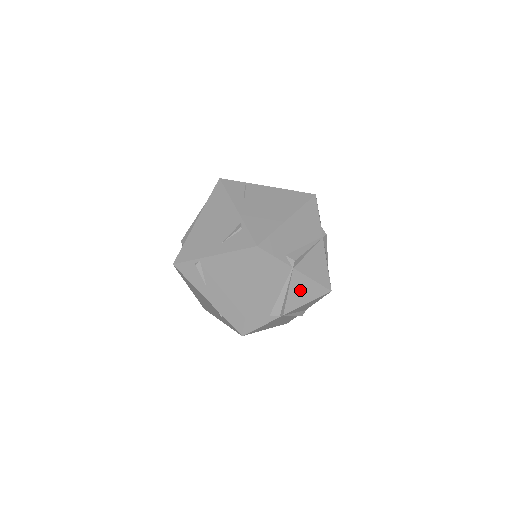
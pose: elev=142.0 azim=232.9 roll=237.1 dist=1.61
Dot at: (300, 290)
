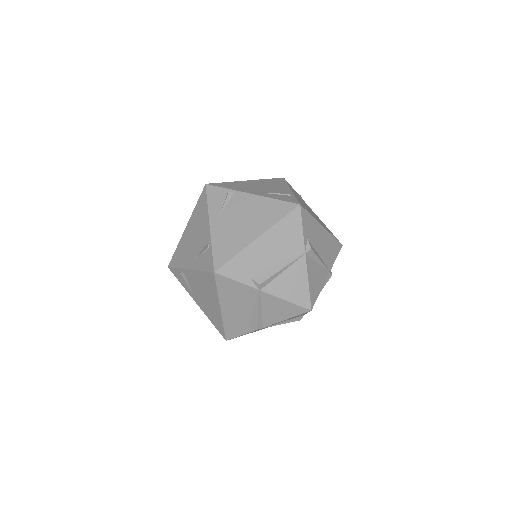
Dot at: (292, 281)
